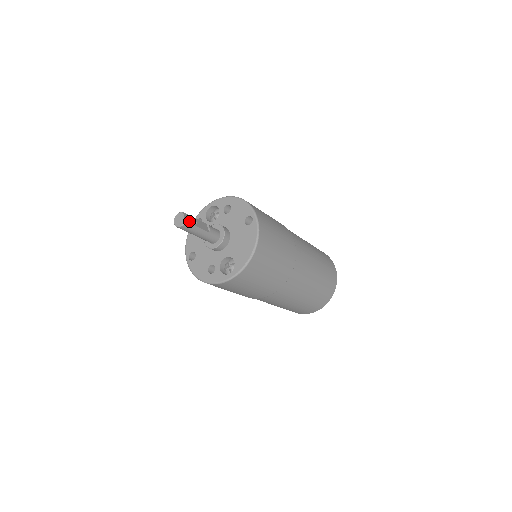
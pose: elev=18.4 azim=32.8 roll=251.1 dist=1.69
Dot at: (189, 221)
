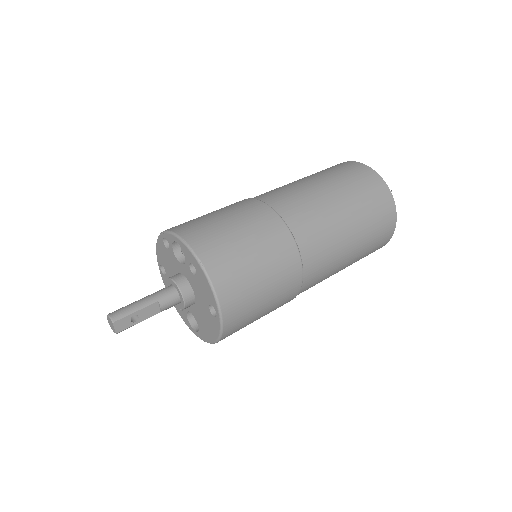
Dot at: (124, 327)
